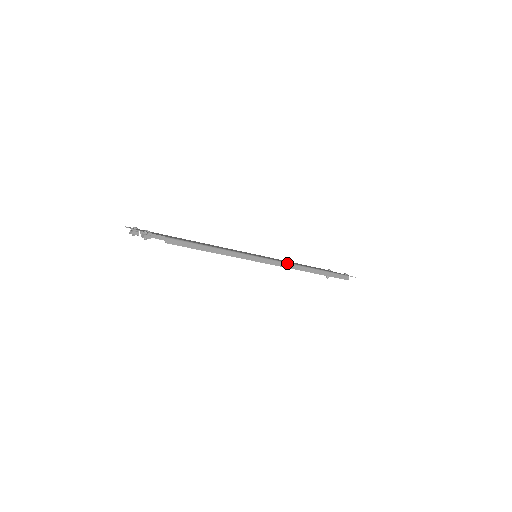
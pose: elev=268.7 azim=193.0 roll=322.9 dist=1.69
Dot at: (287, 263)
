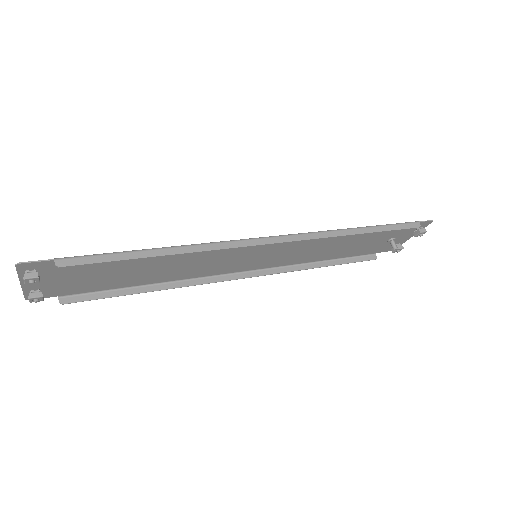
Dot at: (301, 233)
